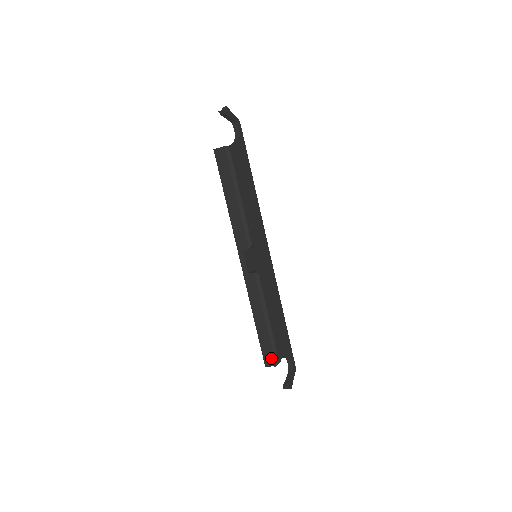
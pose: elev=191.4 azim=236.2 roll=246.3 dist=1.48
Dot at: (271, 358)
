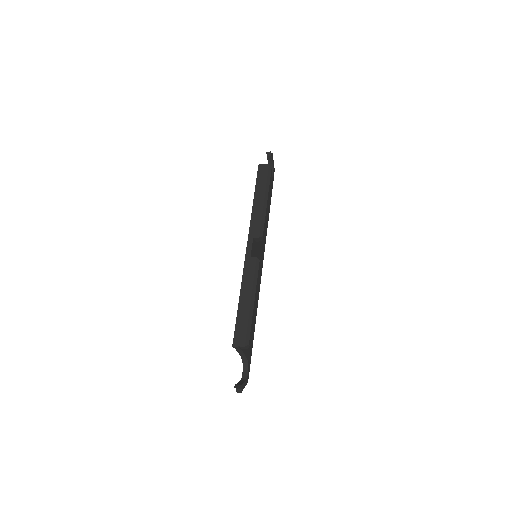
Dot at: (243, 337)
